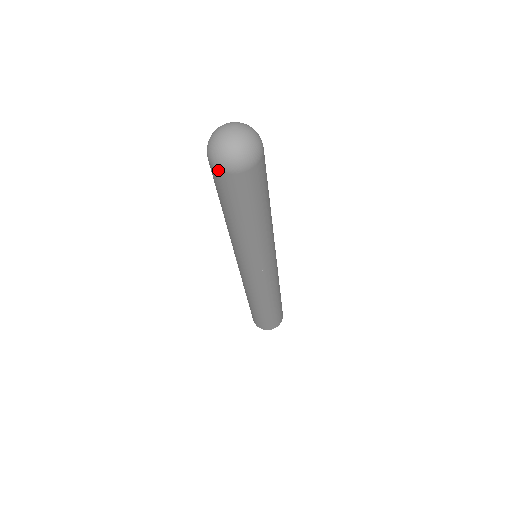
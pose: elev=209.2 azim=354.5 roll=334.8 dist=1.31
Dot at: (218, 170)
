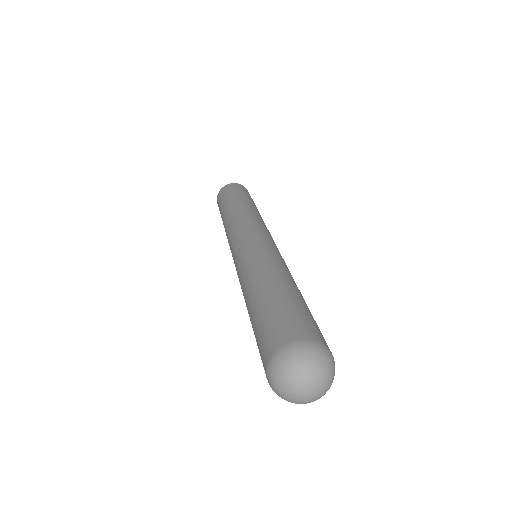
Dot at: occluded
